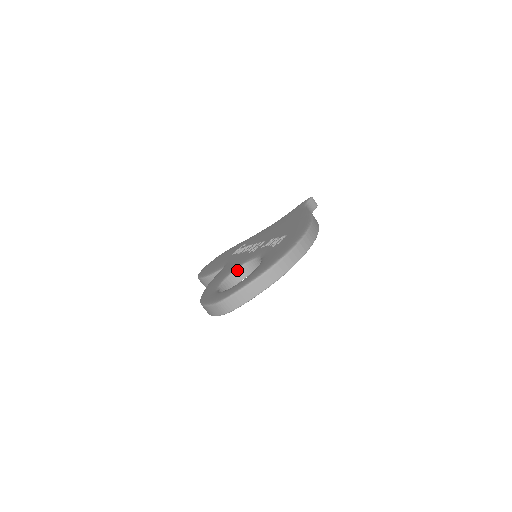
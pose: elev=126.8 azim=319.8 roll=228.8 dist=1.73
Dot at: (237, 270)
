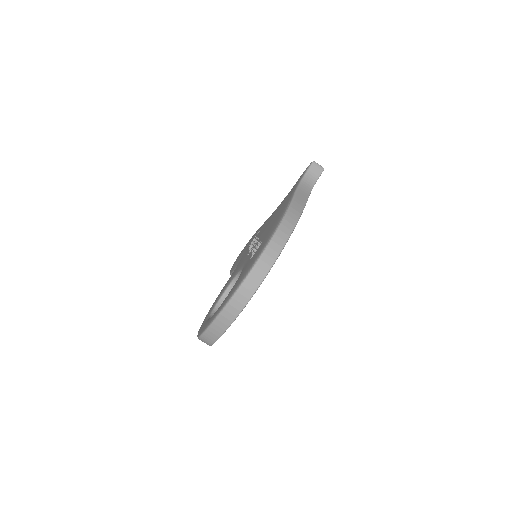
Dot at: (233, 281)
